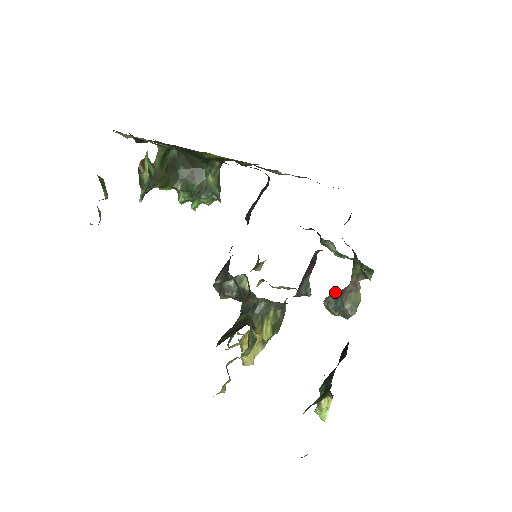
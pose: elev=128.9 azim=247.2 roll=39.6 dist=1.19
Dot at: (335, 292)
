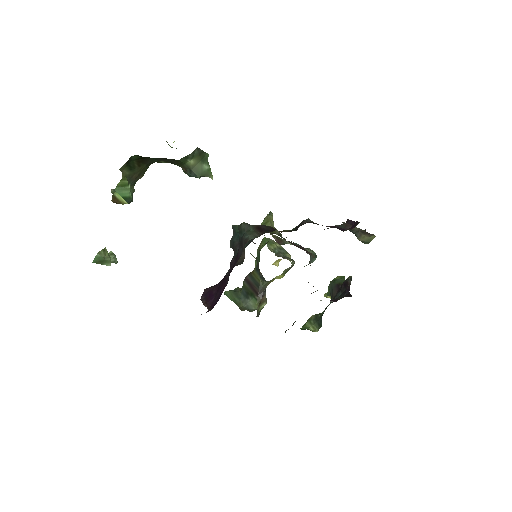
Dot at: occluded
